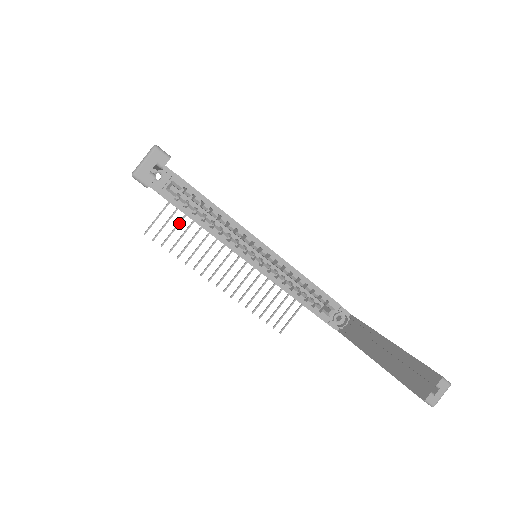
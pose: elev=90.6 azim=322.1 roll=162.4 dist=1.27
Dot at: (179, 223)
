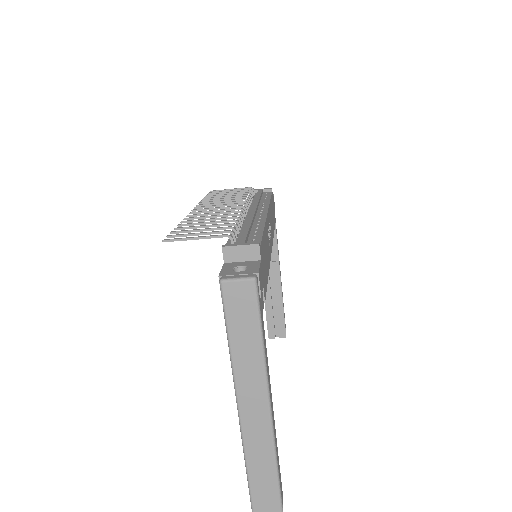
Dot at: (212, 230)
